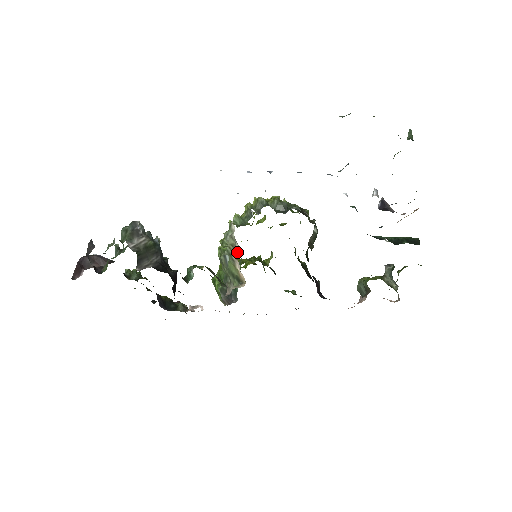
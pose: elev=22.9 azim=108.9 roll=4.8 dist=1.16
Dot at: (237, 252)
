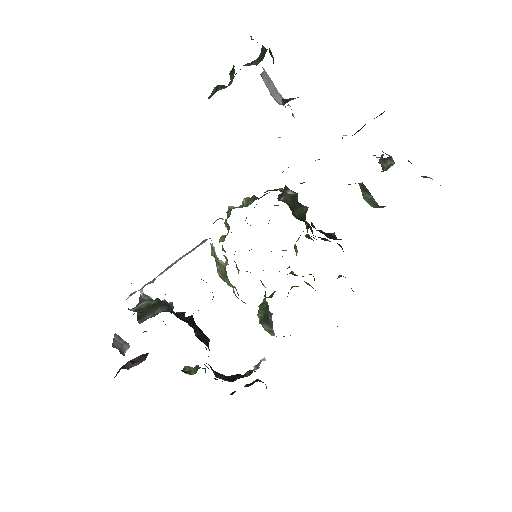
Dot at: (214, 251)
